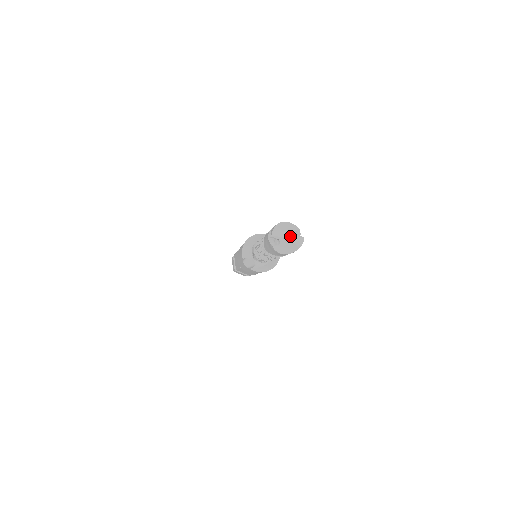
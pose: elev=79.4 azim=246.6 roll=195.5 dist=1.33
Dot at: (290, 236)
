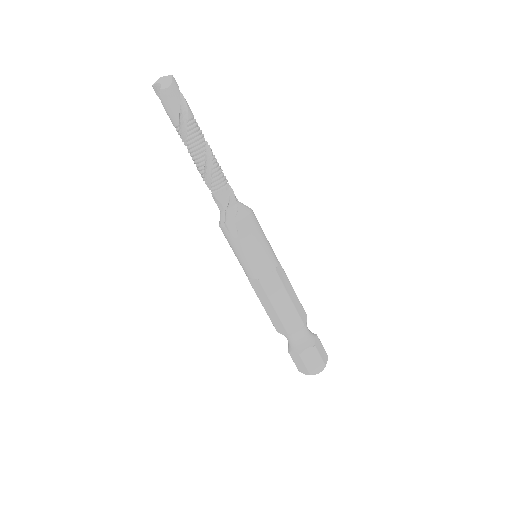
Dot at: (161, 77)
